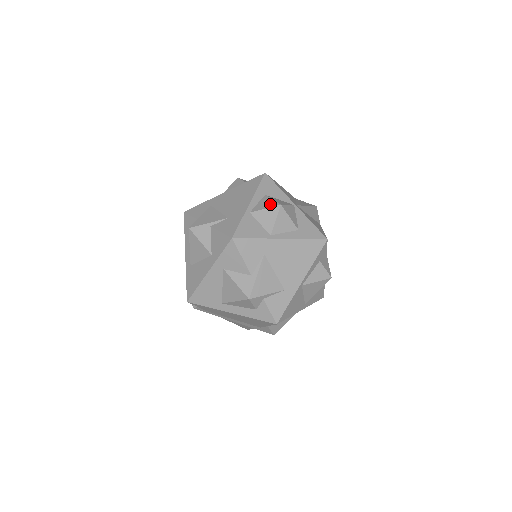
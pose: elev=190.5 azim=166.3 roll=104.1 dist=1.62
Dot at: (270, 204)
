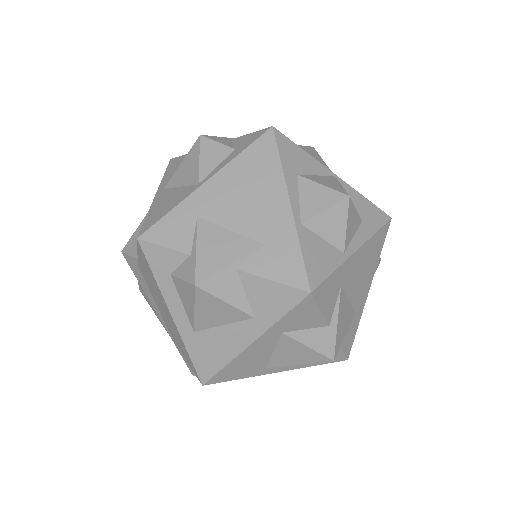
Dot at: (327, 198)
